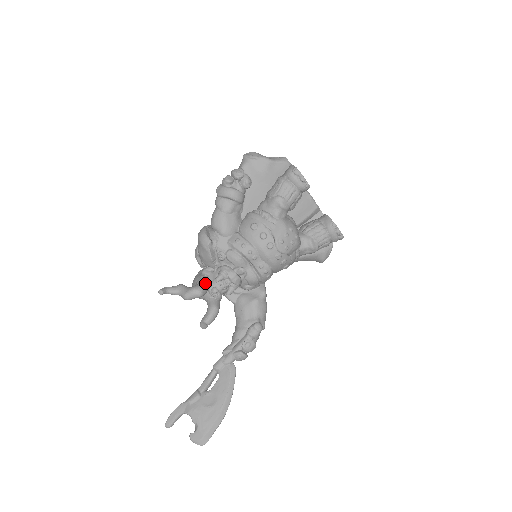
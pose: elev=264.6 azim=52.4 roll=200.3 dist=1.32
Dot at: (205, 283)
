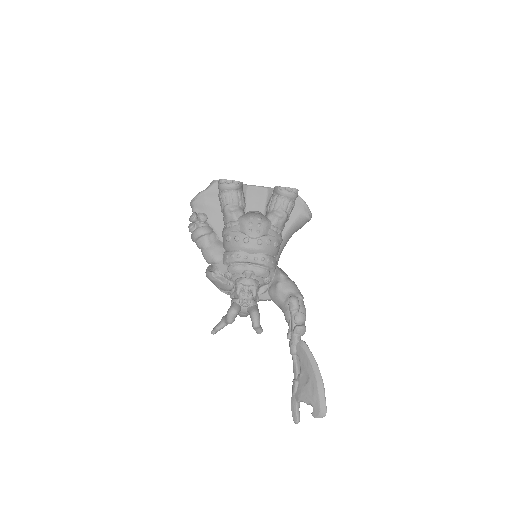
Dot at: (234, 302)
